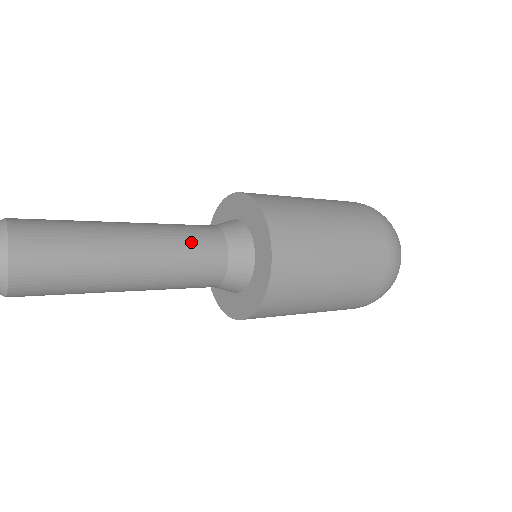
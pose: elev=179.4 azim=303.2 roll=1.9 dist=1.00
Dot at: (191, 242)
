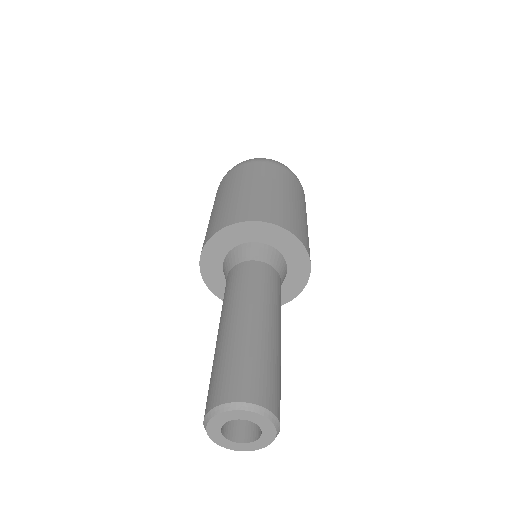
Dot at: (267, 286)
